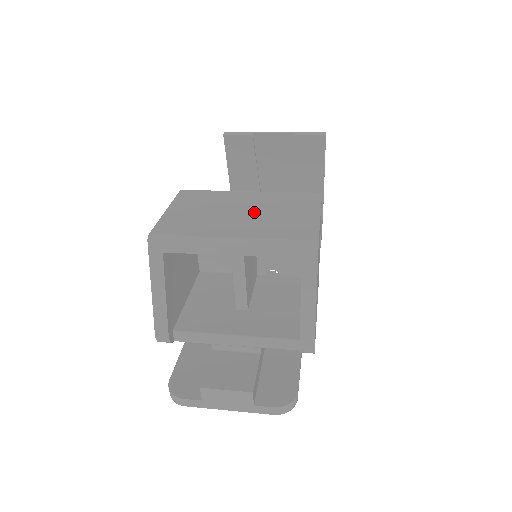
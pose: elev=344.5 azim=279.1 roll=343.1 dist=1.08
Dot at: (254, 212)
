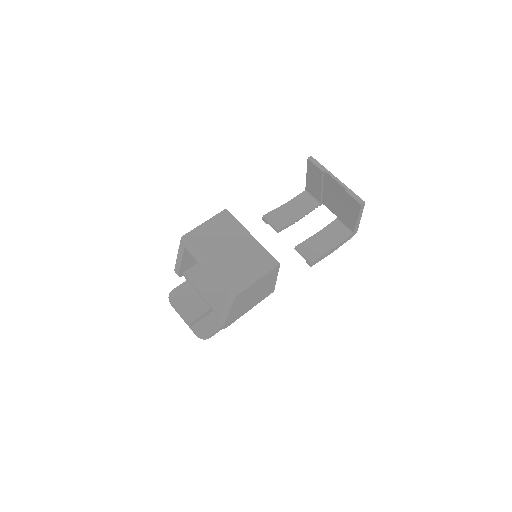
Dot at: (236, 254)
